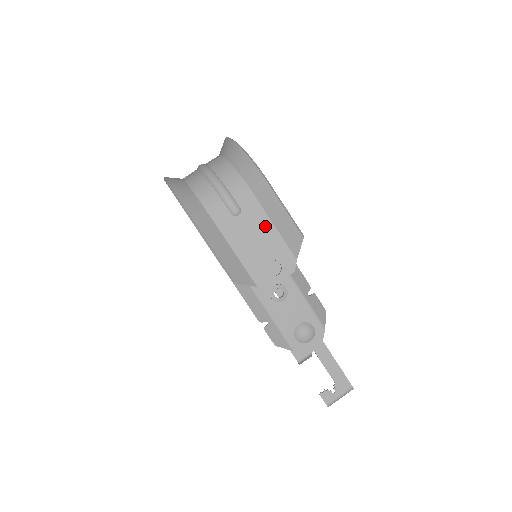
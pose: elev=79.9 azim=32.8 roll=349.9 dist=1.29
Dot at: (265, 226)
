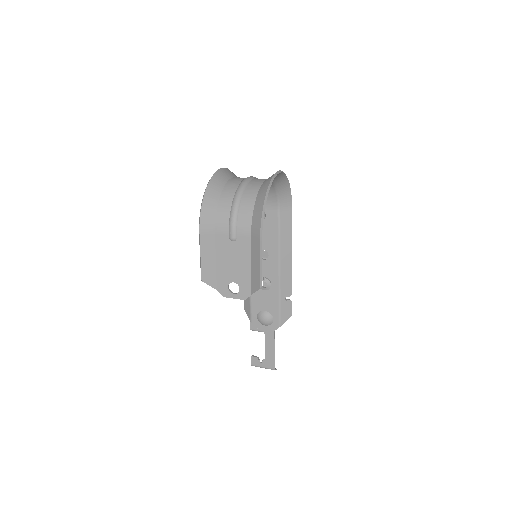
Dot at: (245, 261)
